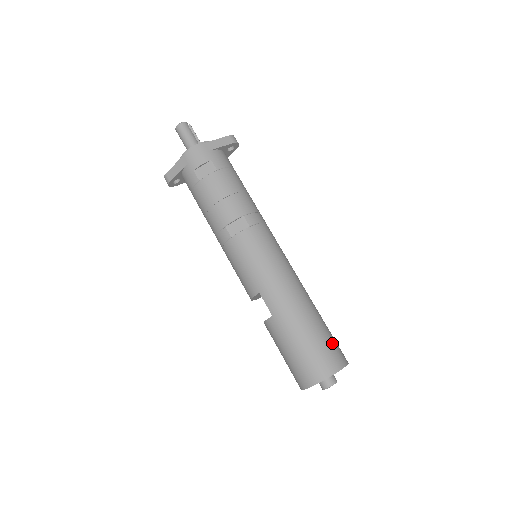
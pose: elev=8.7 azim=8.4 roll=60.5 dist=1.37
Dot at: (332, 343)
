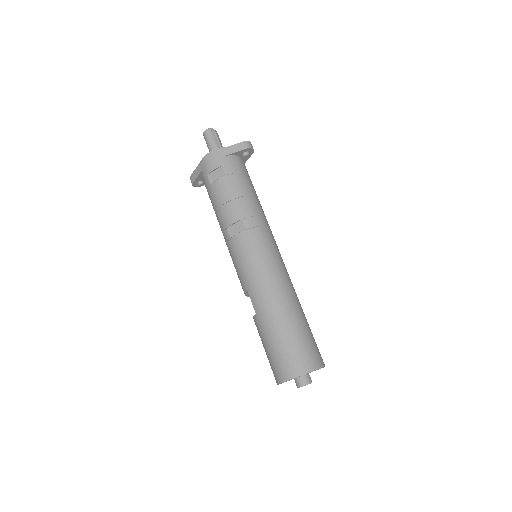
Dot at: (306, 346)
